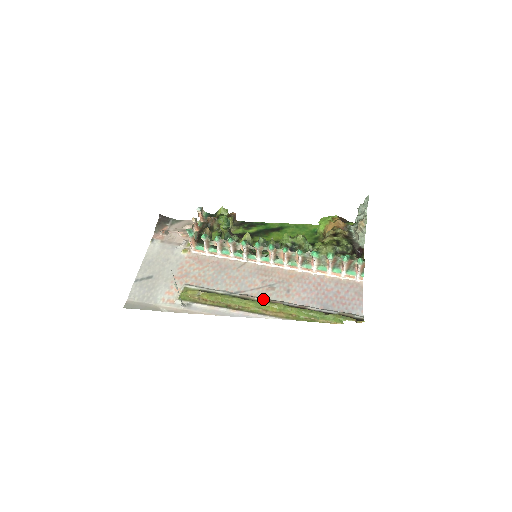
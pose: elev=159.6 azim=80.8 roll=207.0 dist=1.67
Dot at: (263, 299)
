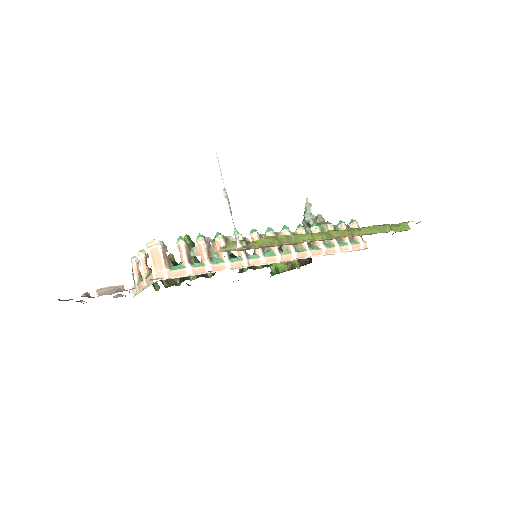
Dot at: occluded
